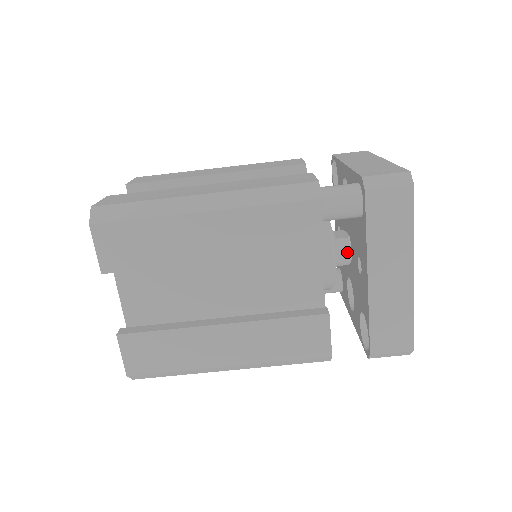
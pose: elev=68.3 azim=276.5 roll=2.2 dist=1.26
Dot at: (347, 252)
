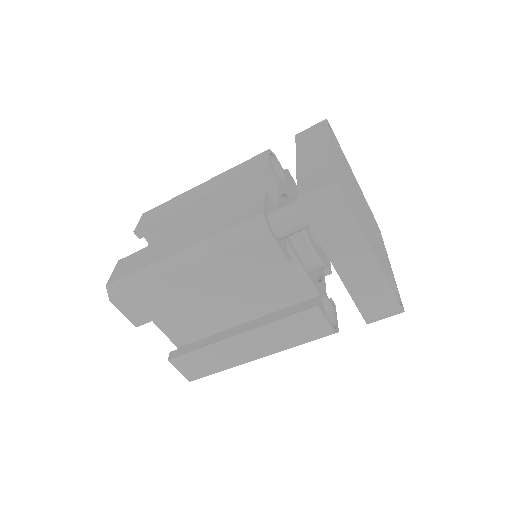
Dot at: occluded
